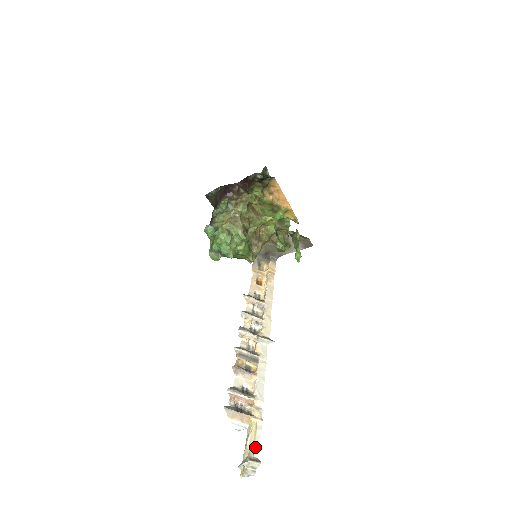
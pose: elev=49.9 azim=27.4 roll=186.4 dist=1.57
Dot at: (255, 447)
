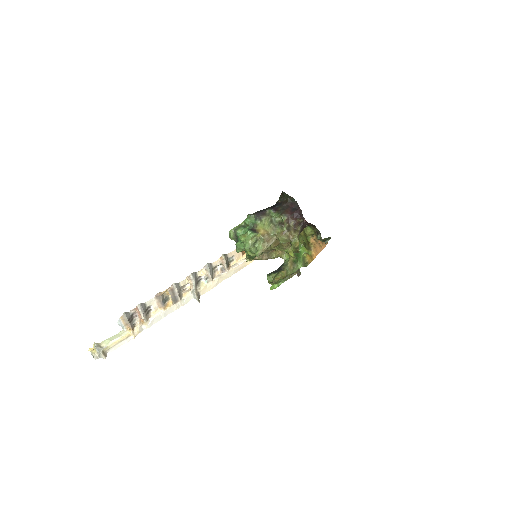
Dot at: (113, 347)
